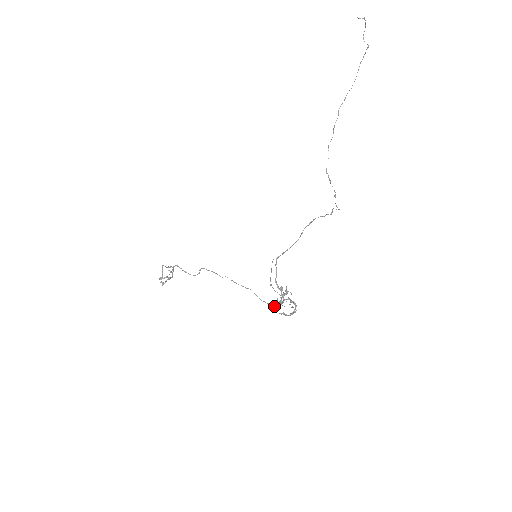
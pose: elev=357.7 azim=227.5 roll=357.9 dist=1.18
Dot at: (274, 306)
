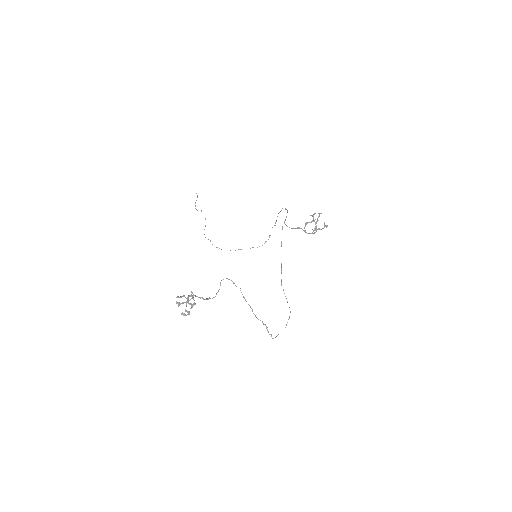
Dot at: (272, 338)
